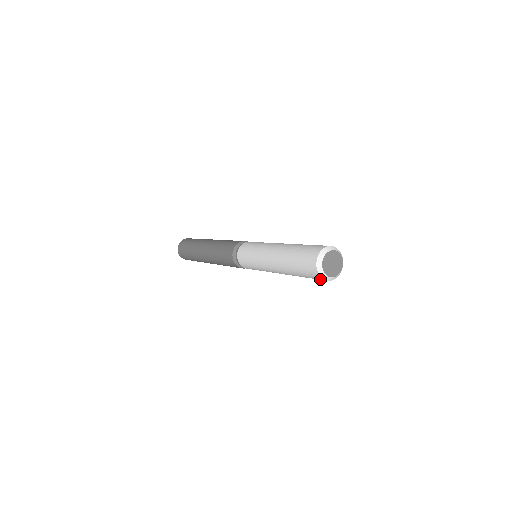
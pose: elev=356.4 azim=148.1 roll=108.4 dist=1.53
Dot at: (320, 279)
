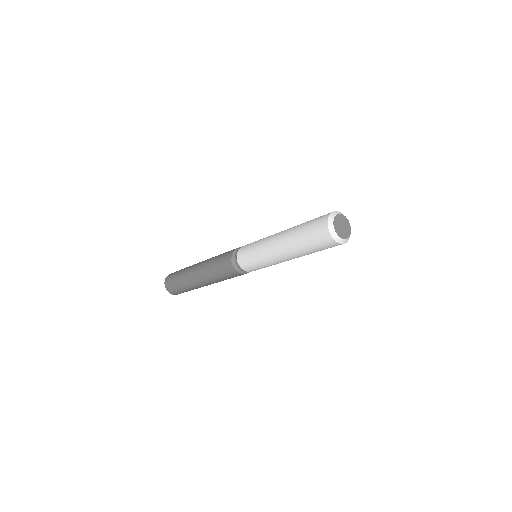
Dot at: (327, 239)
